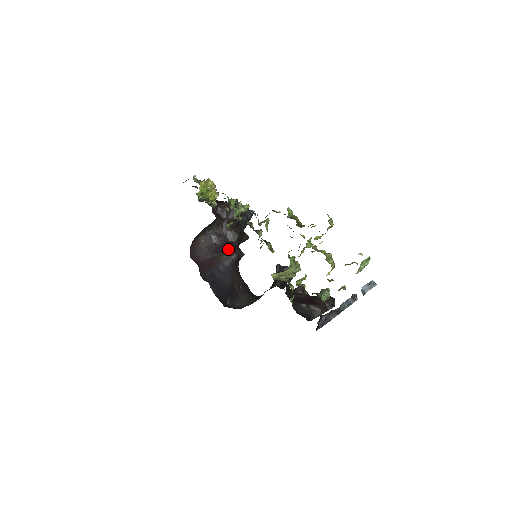
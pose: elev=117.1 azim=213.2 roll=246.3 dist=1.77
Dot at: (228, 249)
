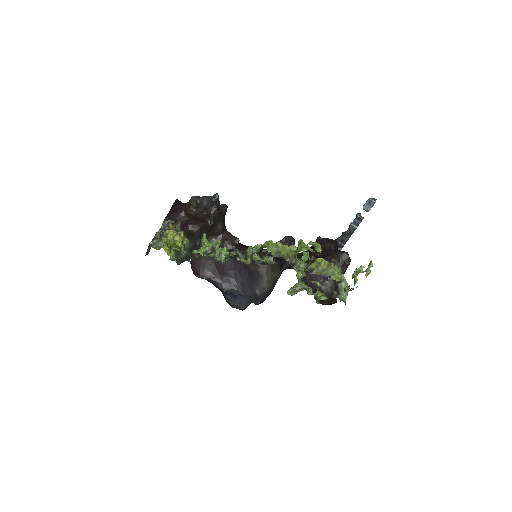
Dot at: occluded
